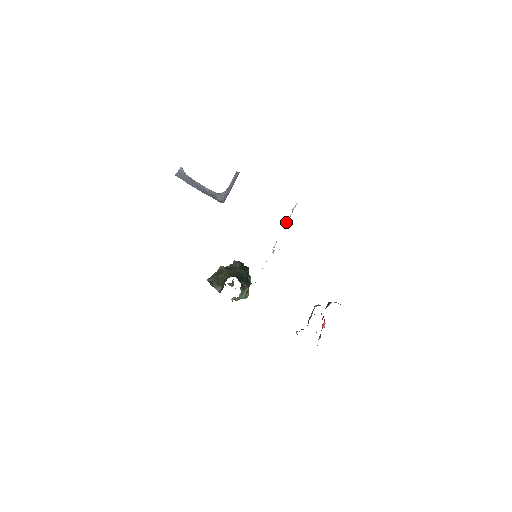
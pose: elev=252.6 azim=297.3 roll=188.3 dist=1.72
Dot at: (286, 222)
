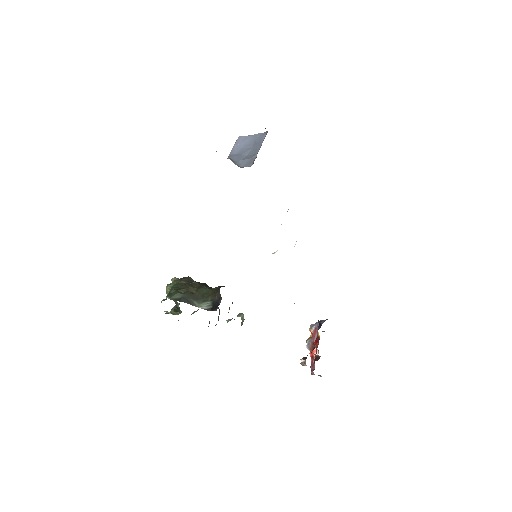
Dot at: occluded
